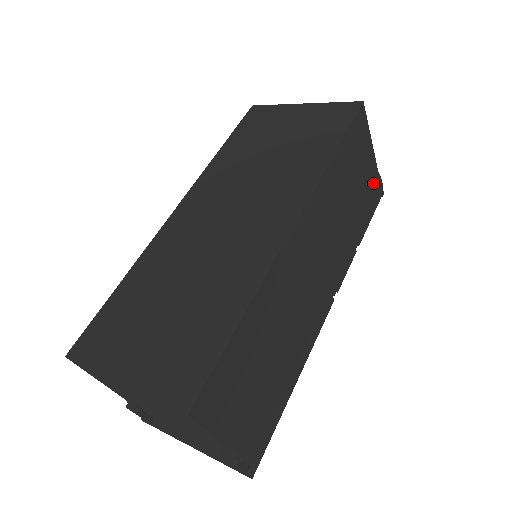
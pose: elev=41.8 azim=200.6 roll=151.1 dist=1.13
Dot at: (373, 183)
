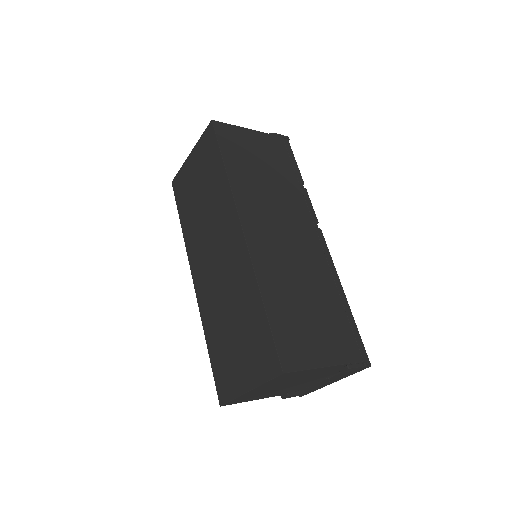
Dot at: (272, 143)
